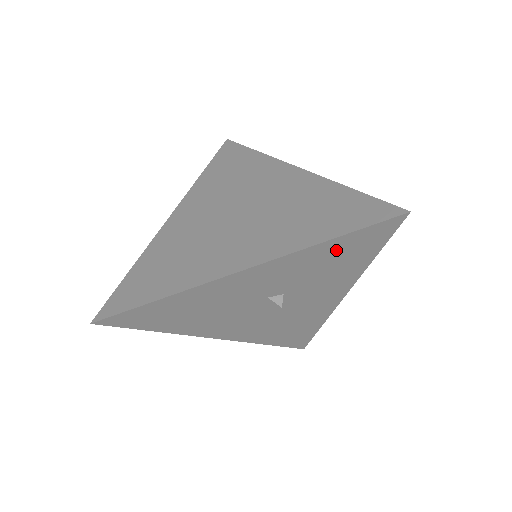
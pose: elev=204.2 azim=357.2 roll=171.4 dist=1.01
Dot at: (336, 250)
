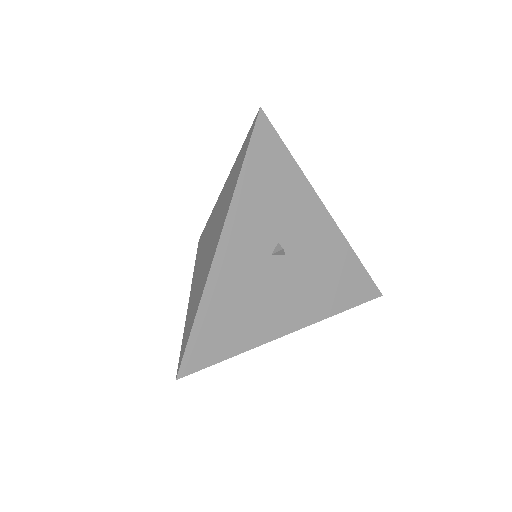
Dot at: (258, 174)
